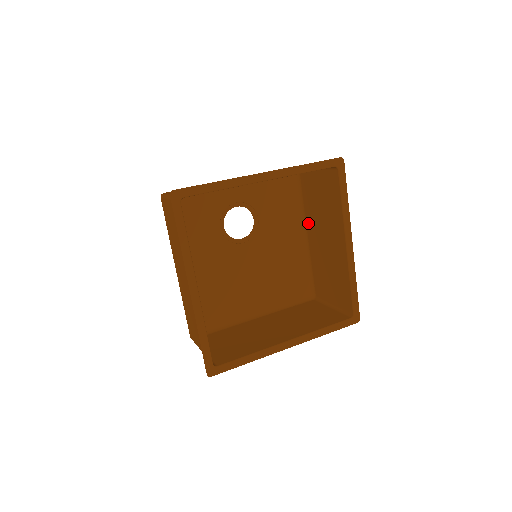
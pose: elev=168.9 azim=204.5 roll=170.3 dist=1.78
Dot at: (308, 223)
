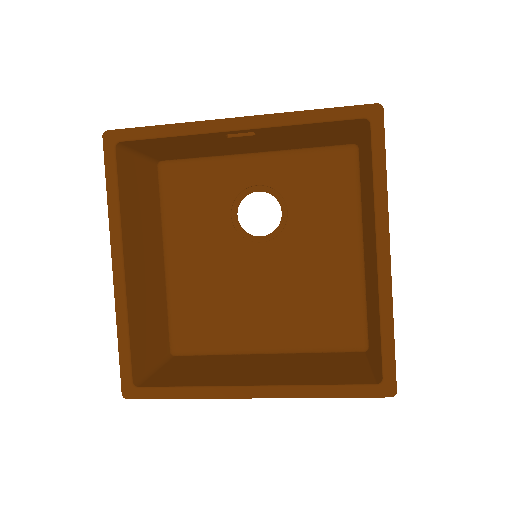
Dot at: (363, 228)
